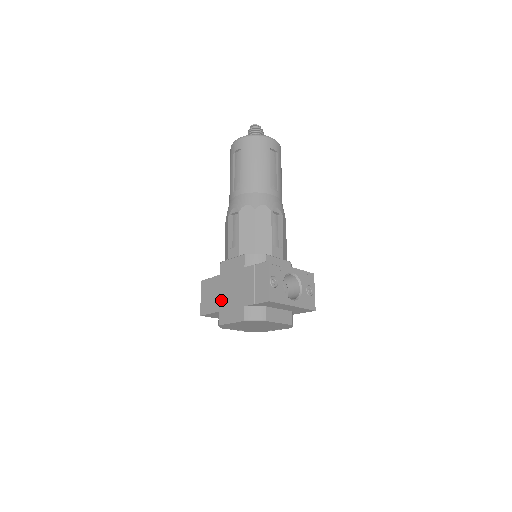
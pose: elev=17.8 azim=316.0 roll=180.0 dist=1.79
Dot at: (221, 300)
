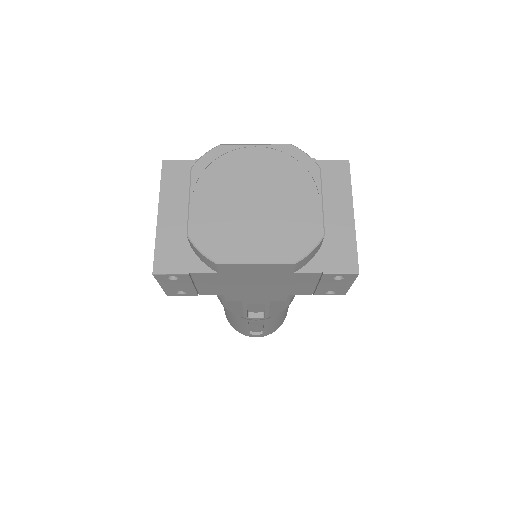
Dot at: occluded
